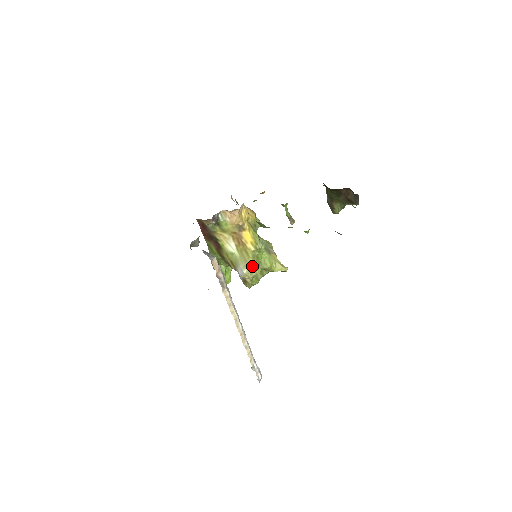
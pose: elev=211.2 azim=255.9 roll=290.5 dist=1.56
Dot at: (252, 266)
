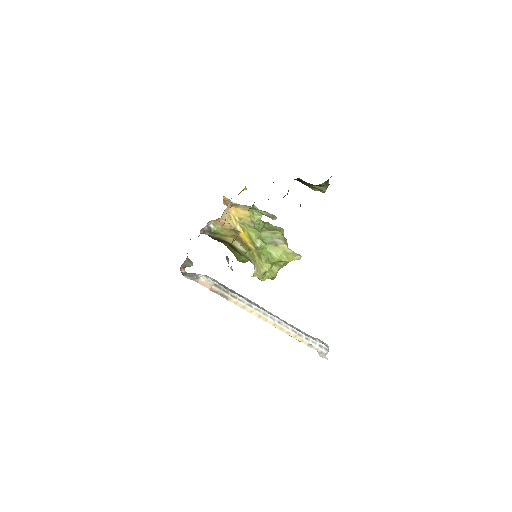
Dot at: (259, 264)
